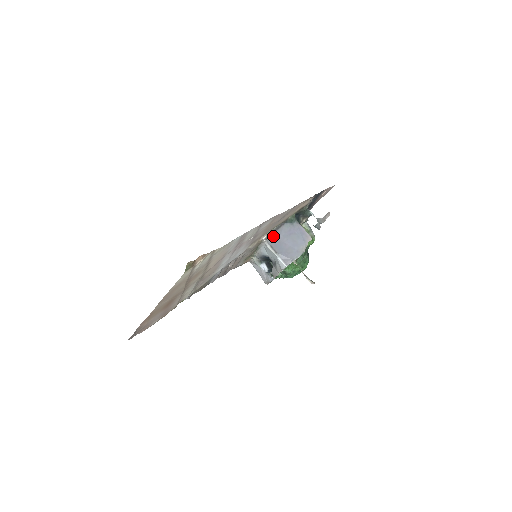
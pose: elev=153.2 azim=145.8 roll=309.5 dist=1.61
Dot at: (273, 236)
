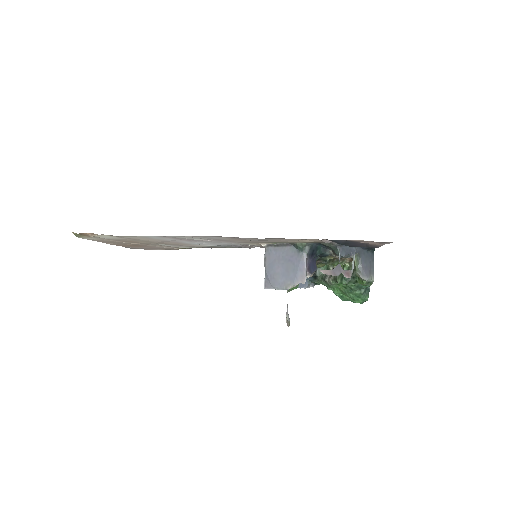
Dot at: (274, 249)
